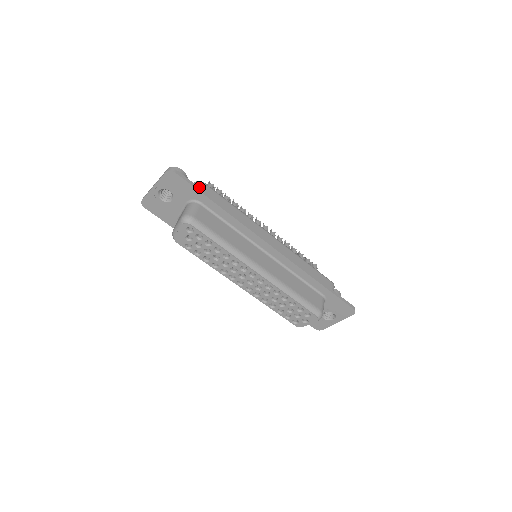
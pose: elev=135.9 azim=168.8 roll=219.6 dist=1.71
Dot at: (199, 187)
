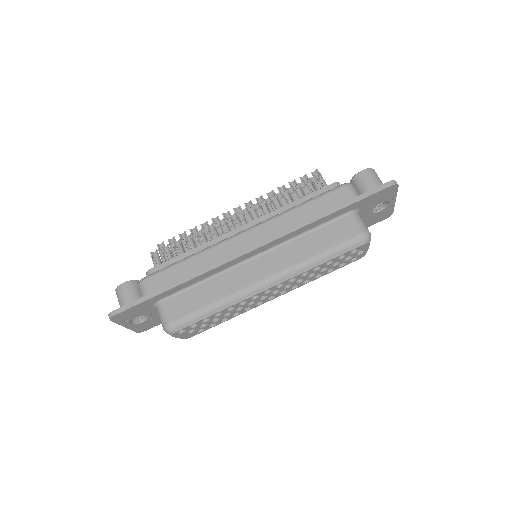
Dot at: (144, 291)
